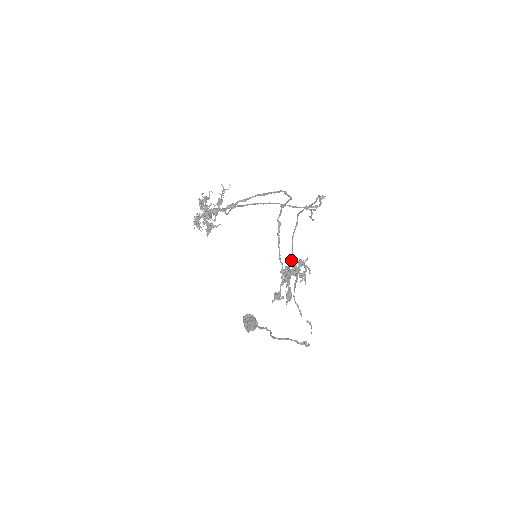
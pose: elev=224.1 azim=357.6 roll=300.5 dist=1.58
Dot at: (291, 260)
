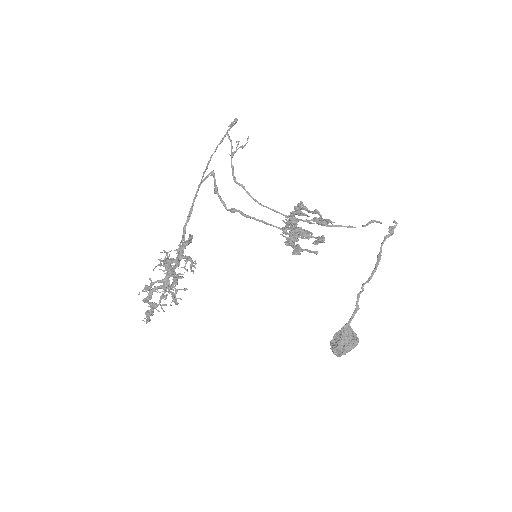
Dot at: occluded
